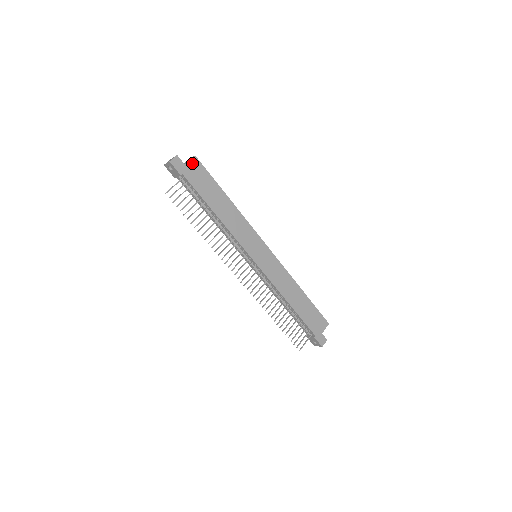
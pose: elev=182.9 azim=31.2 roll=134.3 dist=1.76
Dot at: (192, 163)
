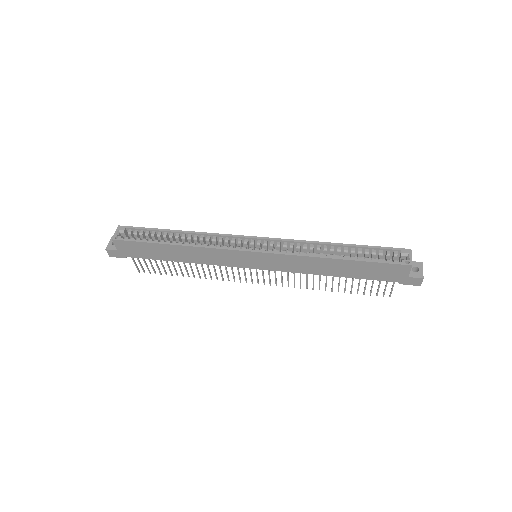
Dot at: (119, 245)
